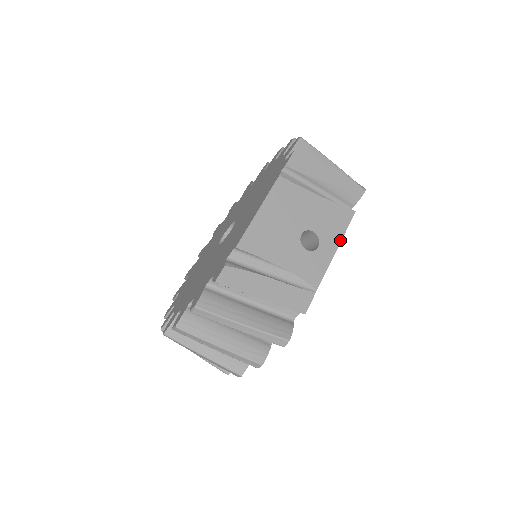
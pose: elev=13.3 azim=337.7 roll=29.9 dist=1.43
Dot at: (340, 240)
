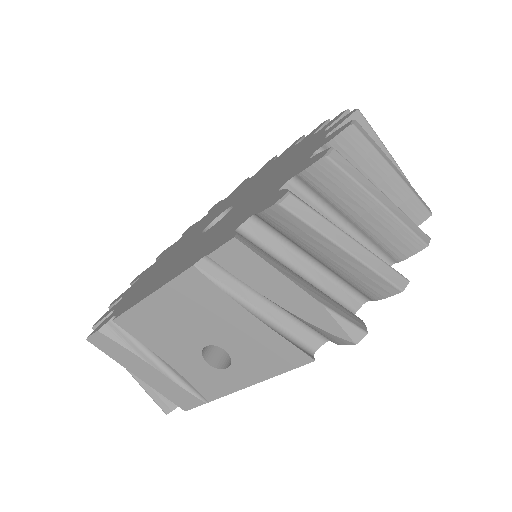
Dot at: (266, 377)
